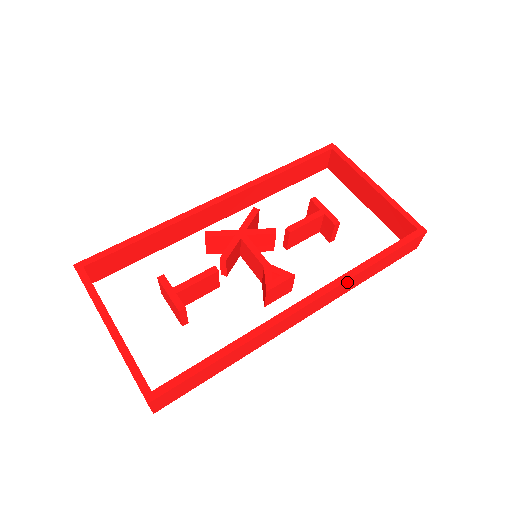
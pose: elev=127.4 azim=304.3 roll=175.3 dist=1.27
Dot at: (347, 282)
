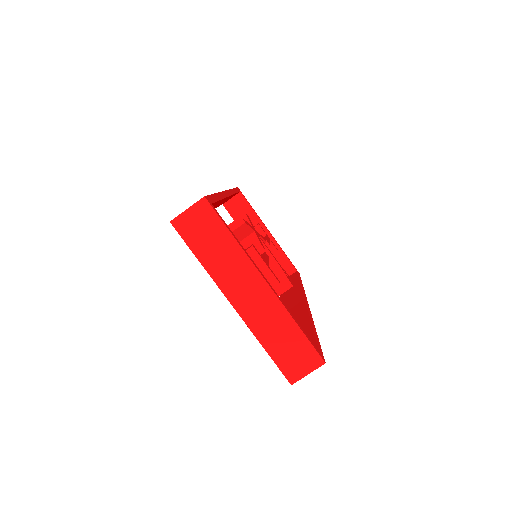
Dot at: occluded
